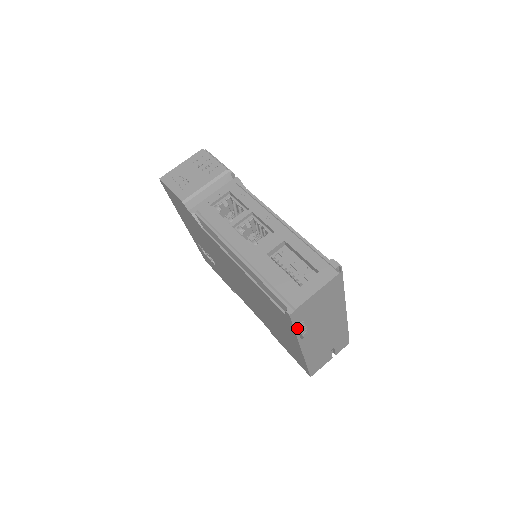
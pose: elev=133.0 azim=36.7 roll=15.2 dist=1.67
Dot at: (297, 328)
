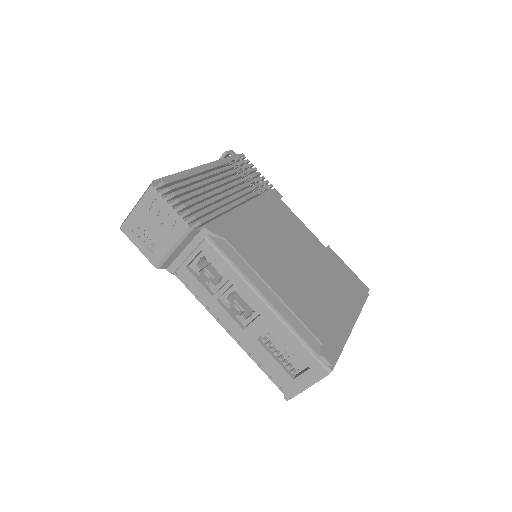
Dot at: occluded
